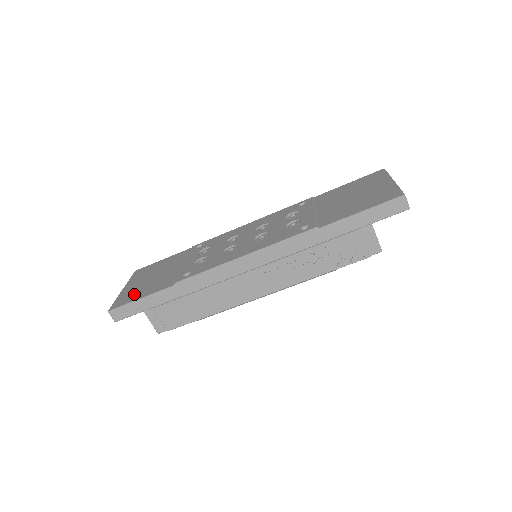
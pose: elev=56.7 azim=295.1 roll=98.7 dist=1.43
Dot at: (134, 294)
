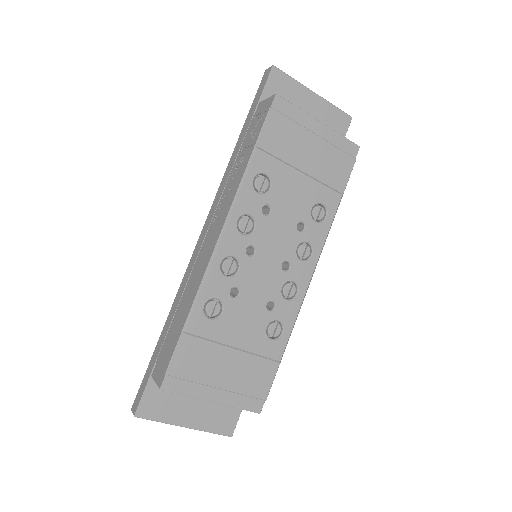
Dot at: occluded
